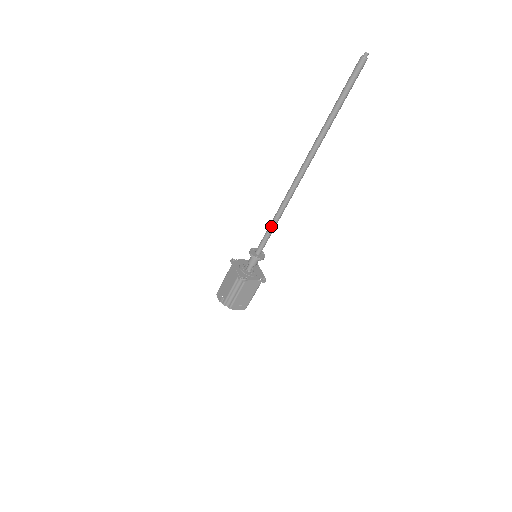
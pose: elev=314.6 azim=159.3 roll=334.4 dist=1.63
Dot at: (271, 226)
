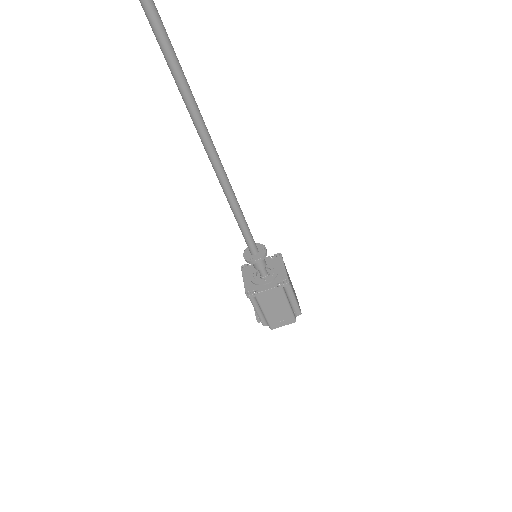
Dot at: (234, 215)
